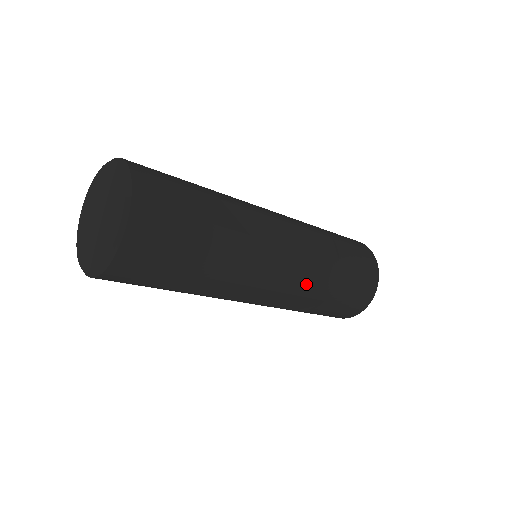
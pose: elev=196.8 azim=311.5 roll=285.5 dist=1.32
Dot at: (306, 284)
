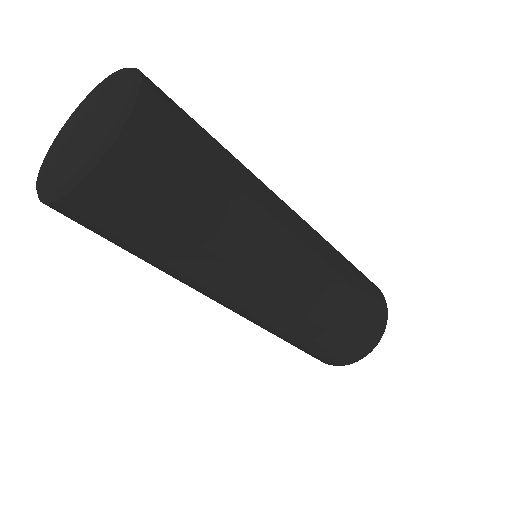
Dot at: (313, 298)
